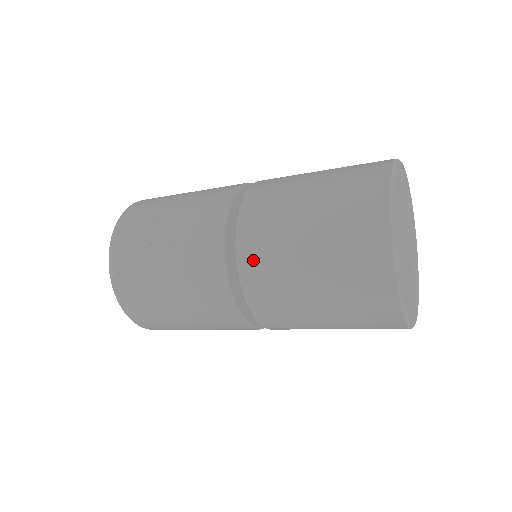
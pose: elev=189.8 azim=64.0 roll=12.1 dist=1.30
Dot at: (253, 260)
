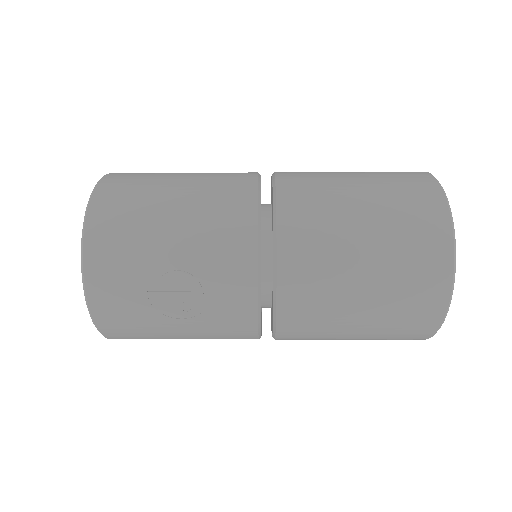
Dot at: (296, 329)
